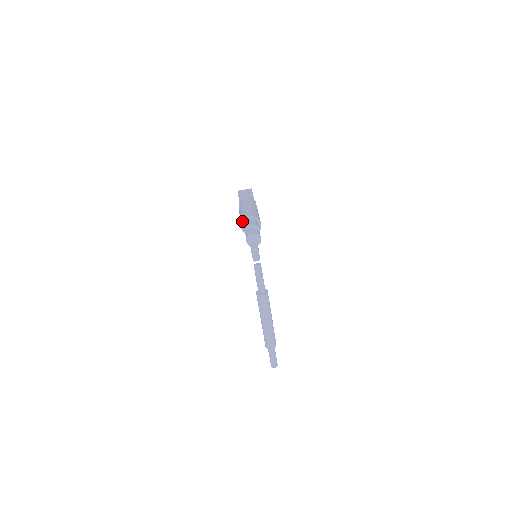
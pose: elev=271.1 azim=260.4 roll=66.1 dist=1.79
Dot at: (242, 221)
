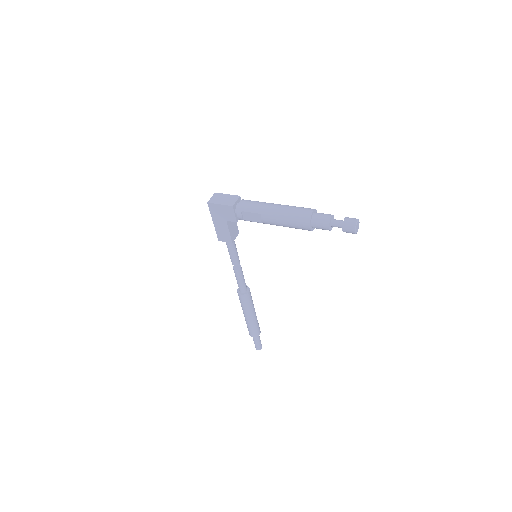
Dot at: (310, 220)
